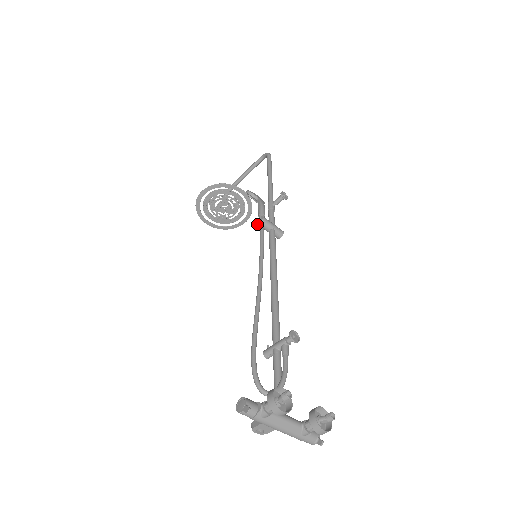
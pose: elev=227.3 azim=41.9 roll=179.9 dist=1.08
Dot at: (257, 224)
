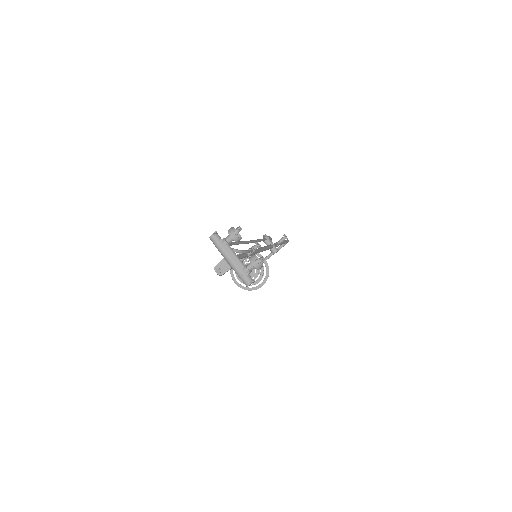
Dot at: occluded
